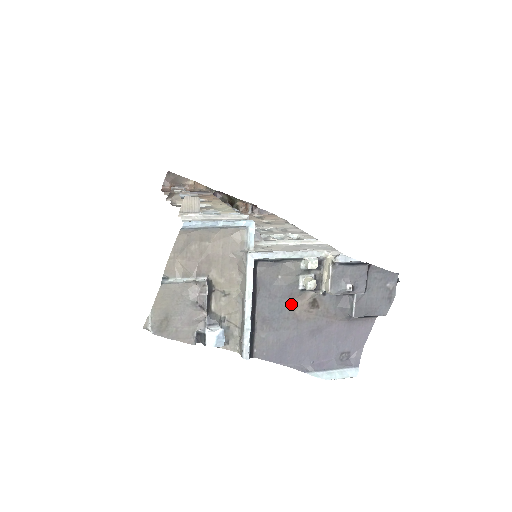
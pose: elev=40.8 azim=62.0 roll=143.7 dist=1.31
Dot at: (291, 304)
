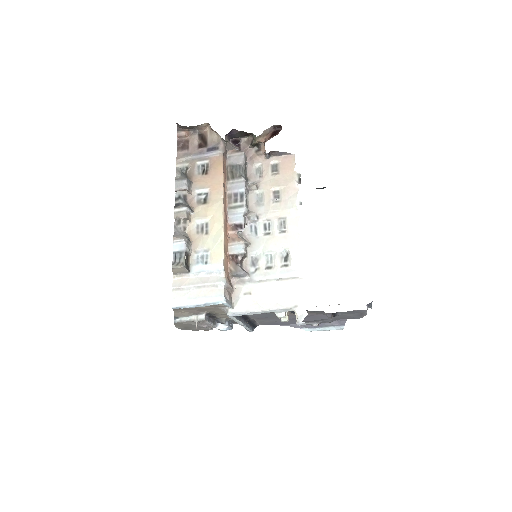
Dot at: occluded
